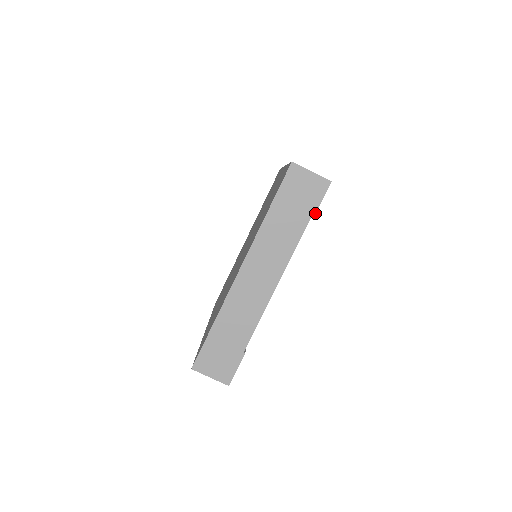
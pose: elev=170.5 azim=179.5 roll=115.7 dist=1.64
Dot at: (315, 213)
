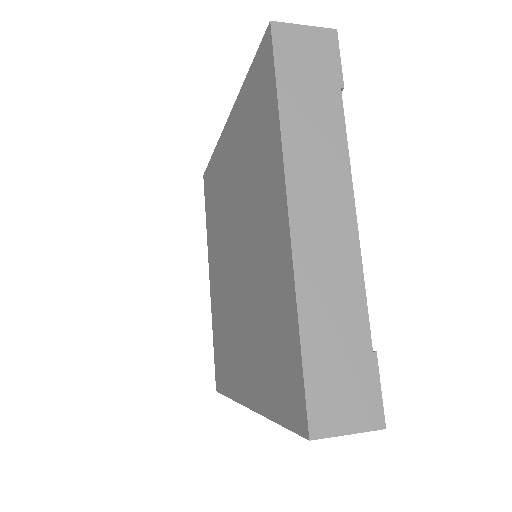
Dot at: (342, 80)
